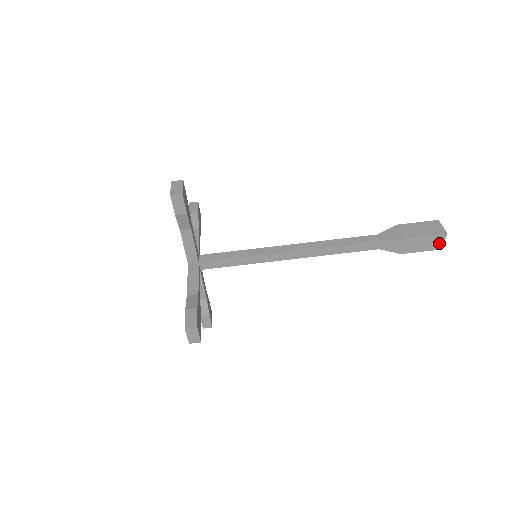
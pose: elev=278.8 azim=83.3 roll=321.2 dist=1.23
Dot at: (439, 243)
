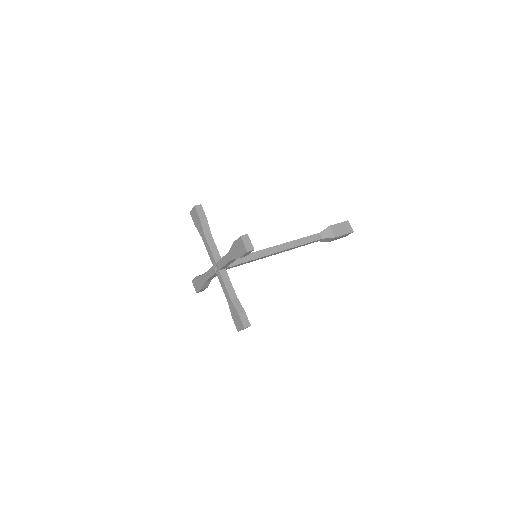
Dot at: (349, 228)
